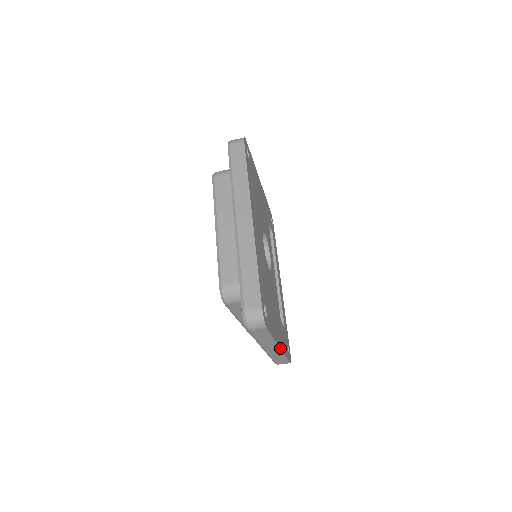
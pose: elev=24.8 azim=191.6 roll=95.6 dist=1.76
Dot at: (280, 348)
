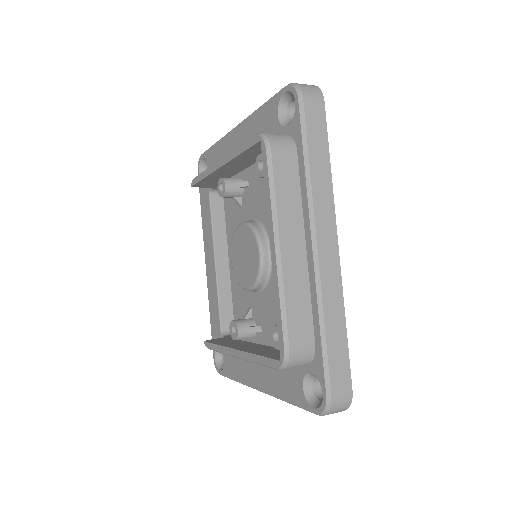
Dot at: occluded
